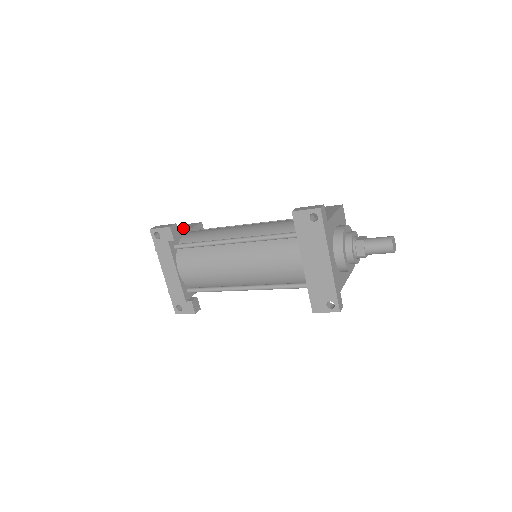
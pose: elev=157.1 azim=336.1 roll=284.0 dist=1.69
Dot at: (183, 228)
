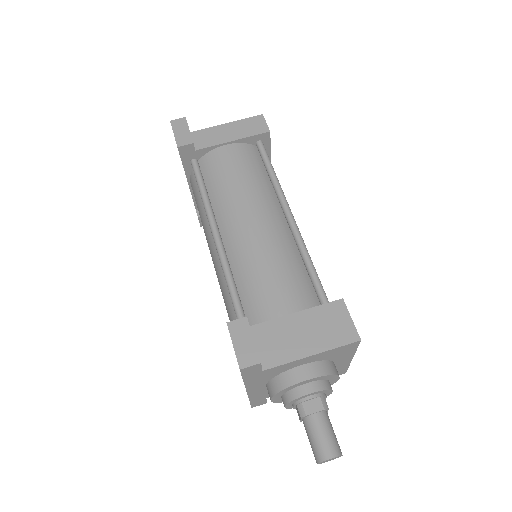
Dot at: (239, 125)
